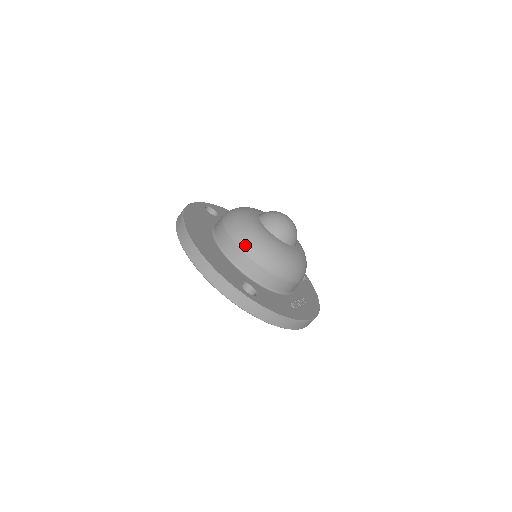
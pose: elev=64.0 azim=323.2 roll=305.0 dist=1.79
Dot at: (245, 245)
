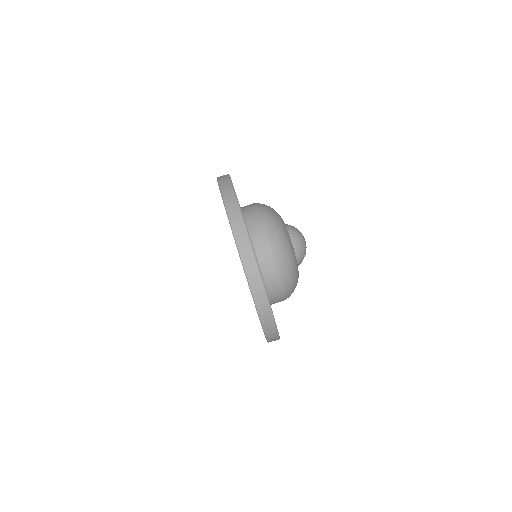
Dot at: occluded
